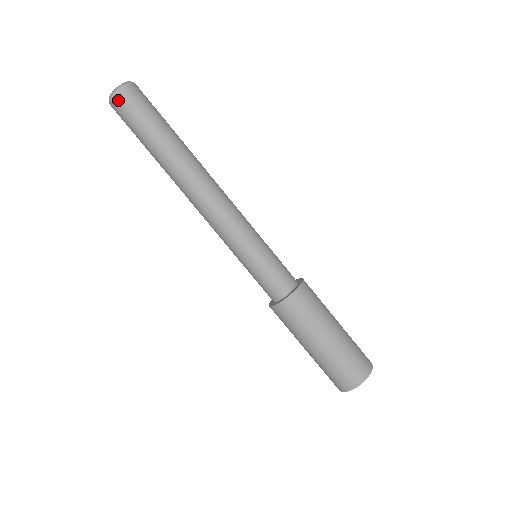
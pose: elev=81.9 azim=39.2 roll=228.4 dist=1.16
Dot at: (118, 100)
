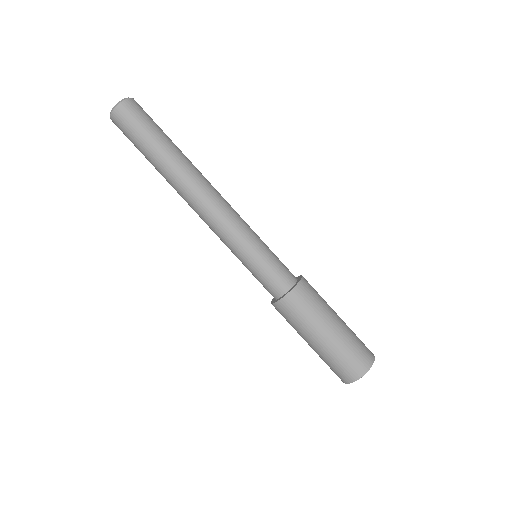
Dot at: (130, 105)
